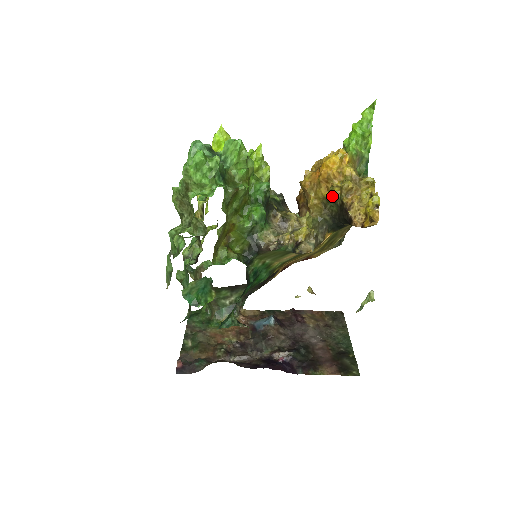
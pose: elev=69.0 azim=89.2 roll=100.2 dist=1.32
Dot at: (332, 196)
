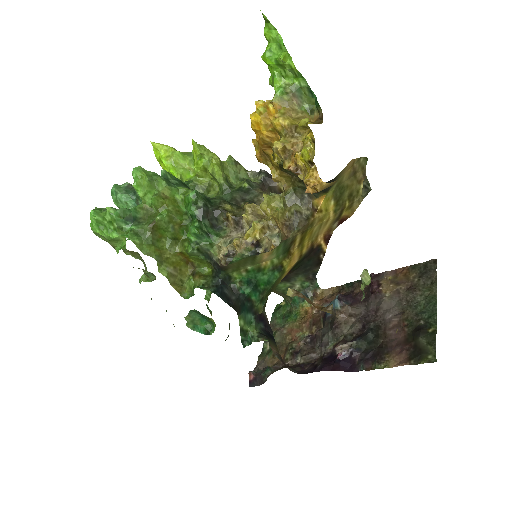
Dot at: occluded
